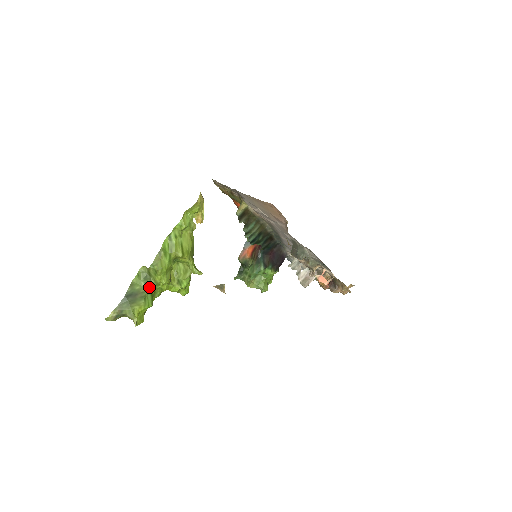
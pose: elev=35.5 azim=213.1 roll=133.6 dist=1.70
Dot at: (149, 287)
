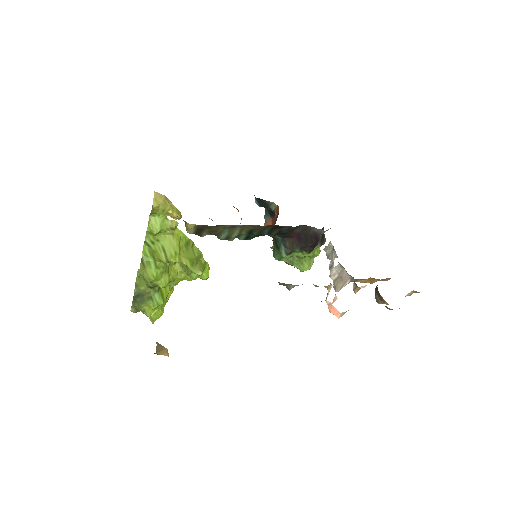
Dot at: (153, 287)
